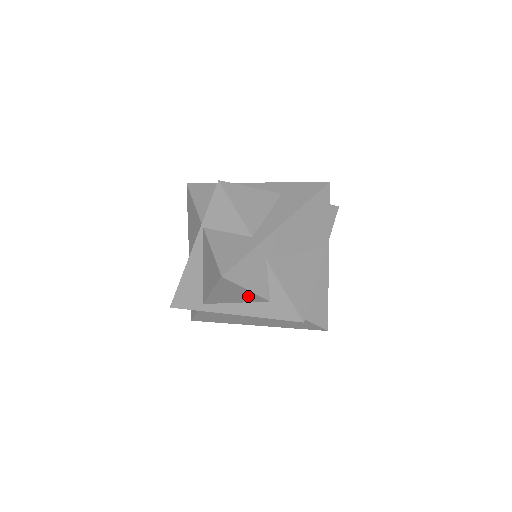
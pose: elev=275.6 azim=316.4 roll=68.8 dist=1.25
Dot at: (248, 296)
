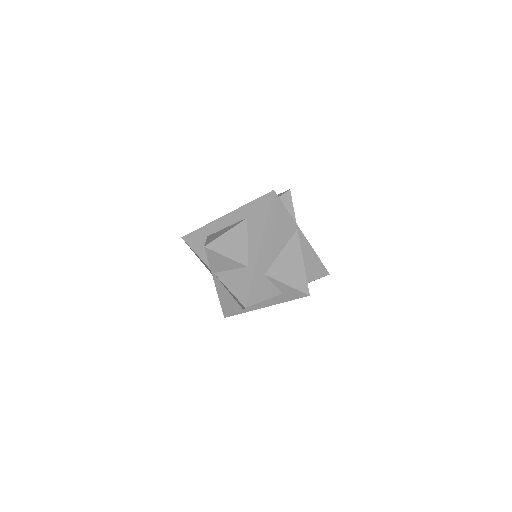
Dot at: occluded
